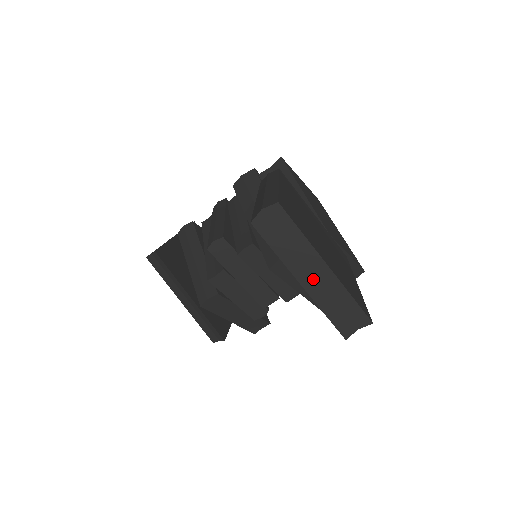
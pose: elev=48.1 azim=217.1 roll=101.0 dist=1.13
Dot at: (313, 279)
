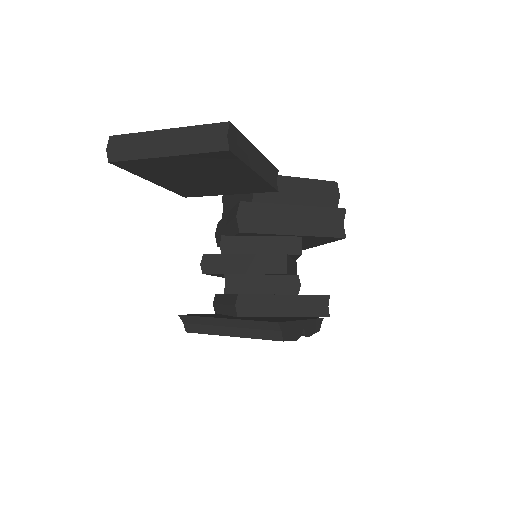
Dot at: (169, 145)
